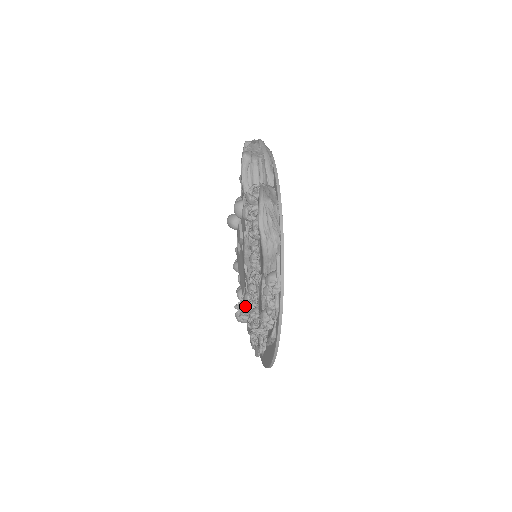
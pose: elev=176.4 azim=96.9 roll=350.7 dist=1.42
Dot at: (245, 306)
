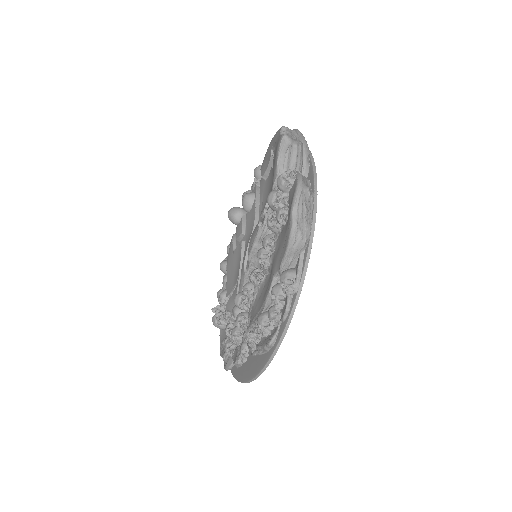
Dot at: (228, 309)
